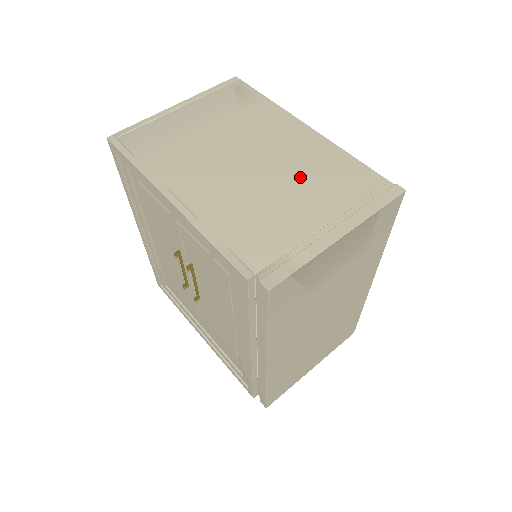
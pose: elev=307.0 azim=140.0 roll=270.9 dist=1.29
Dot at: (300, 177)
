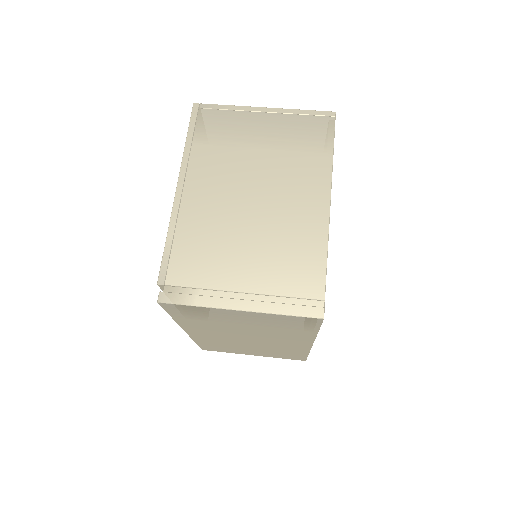
Dot at: (270, 242)
